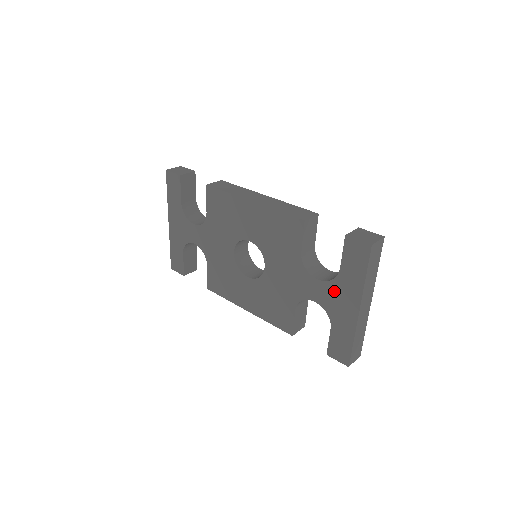
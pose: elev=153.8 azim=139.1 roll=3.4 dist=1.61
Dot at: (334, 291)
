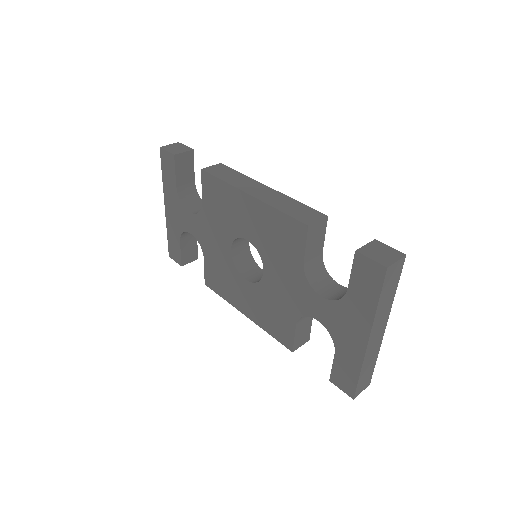
Dot at: (340, 313)
